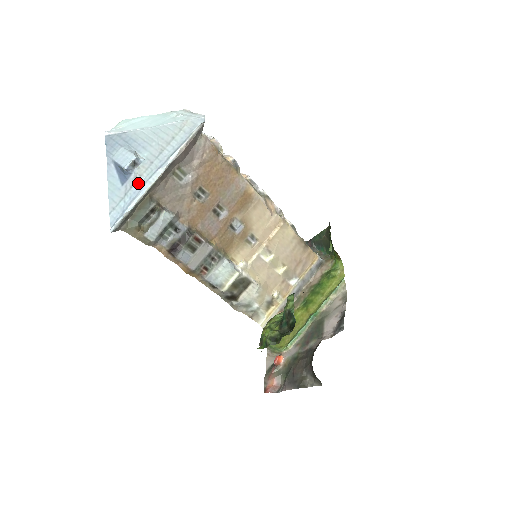
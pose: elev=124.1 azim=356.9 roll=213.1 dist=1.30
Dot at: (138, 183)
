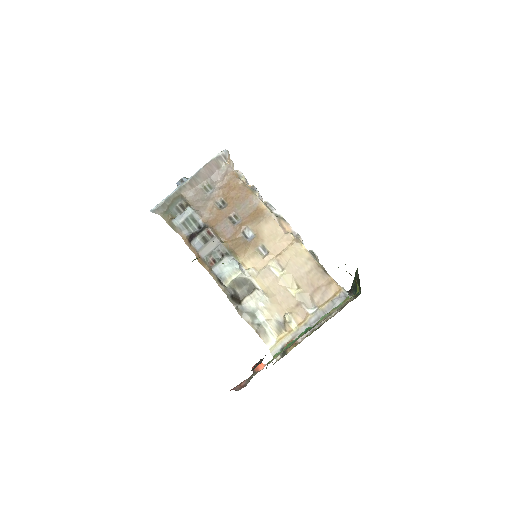
Dot at: occluded
